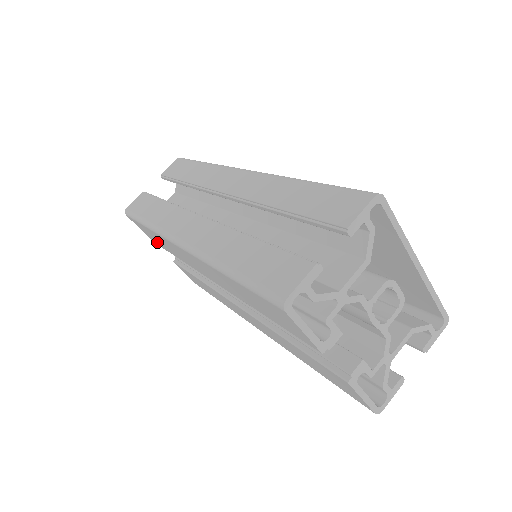
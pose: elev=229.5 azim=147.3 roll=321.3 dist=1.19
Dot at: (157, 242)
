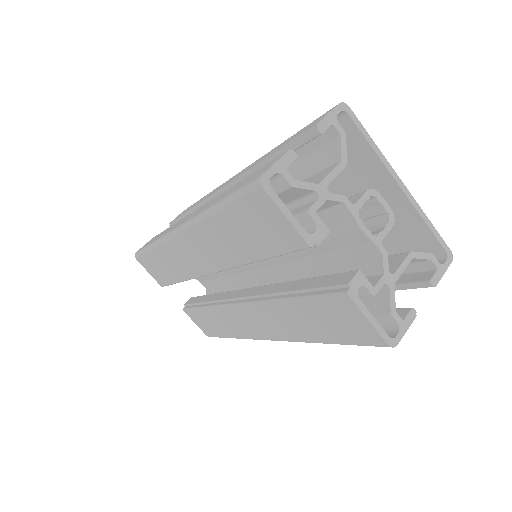
Dot at: (164, 277)
